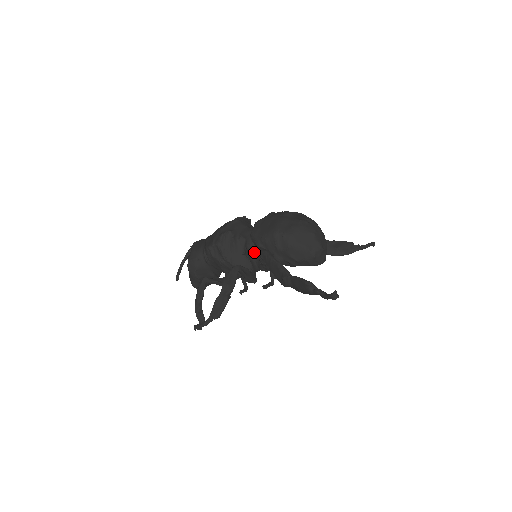
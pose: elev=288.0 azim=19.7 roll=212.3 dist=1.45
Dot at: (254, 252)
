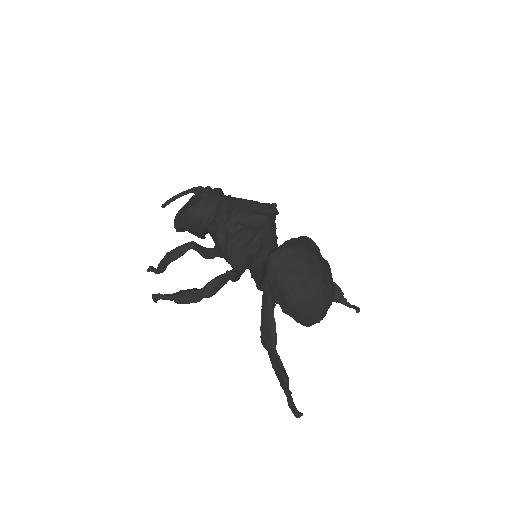
Dot at: (258, 260)
